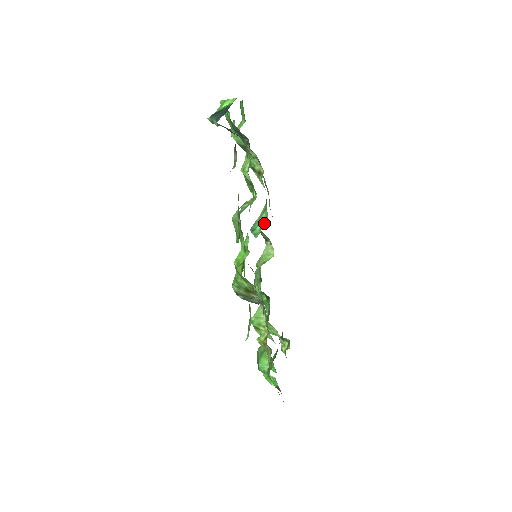
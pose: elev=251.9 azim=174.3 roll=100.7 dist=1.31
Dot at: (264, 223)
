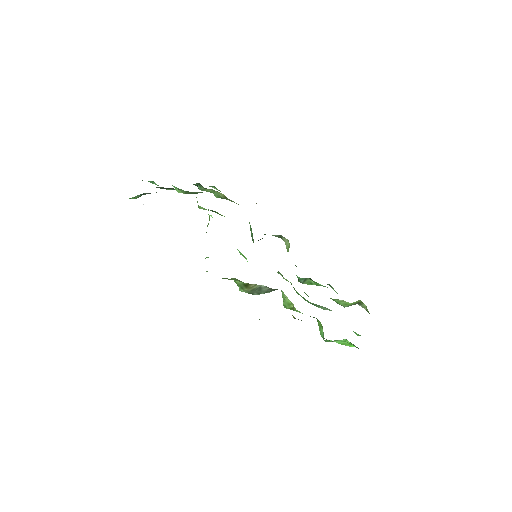
Dot at: (251, 228)
